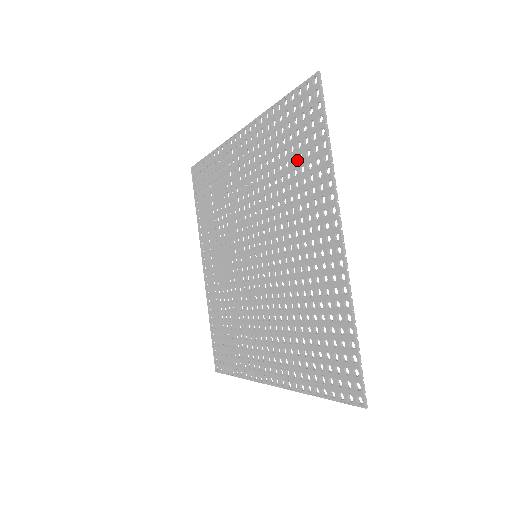
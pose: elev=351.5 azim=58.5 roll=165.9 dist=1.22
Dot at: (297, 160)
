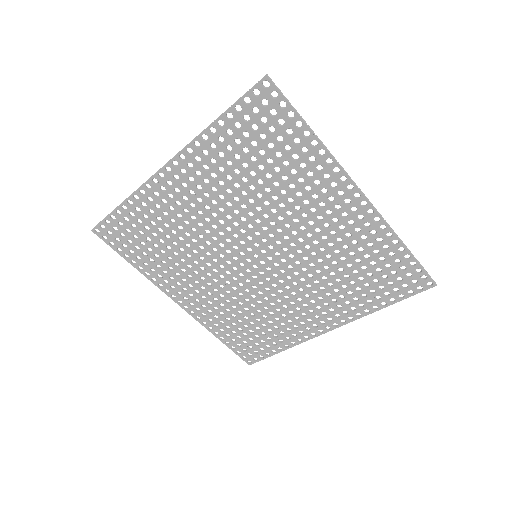
Dot at: (275, 159)
